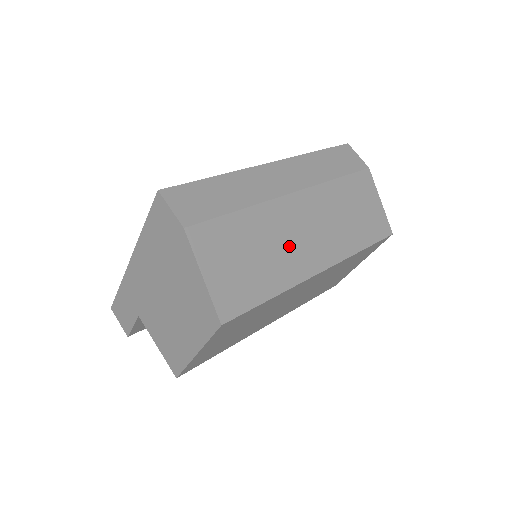
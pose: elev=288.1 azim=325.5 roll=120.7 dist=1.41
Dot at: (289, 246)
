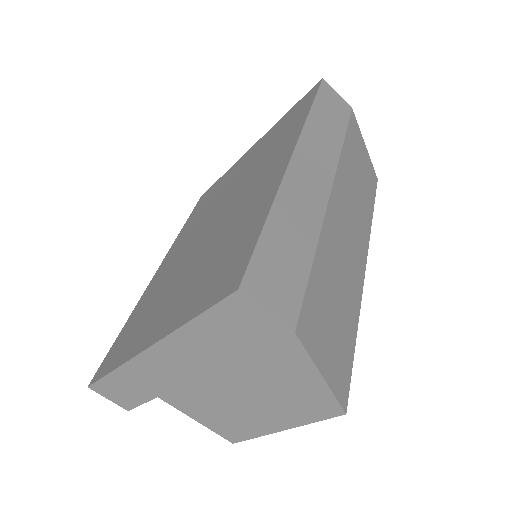
Dot at: (347, 264)
